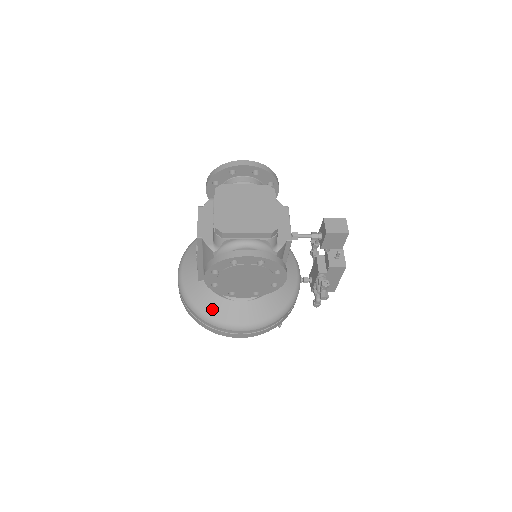
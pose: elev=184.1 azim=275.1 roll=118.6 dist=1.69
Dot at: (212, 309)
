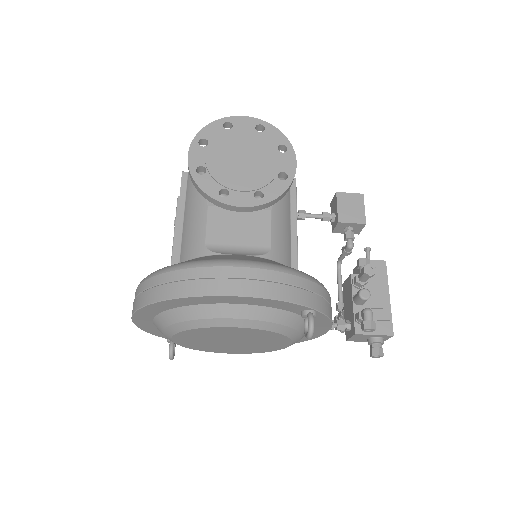
Dot at: (190, 260)
